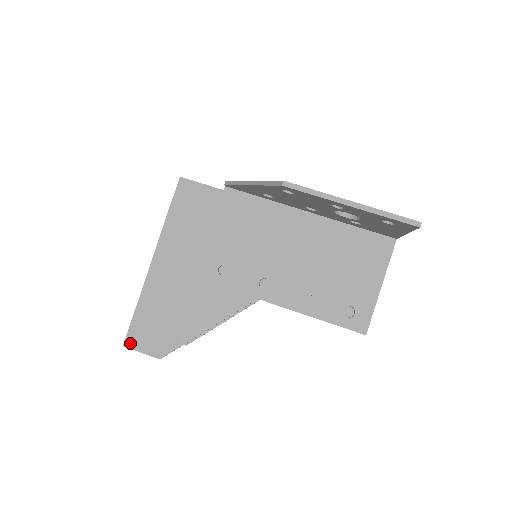
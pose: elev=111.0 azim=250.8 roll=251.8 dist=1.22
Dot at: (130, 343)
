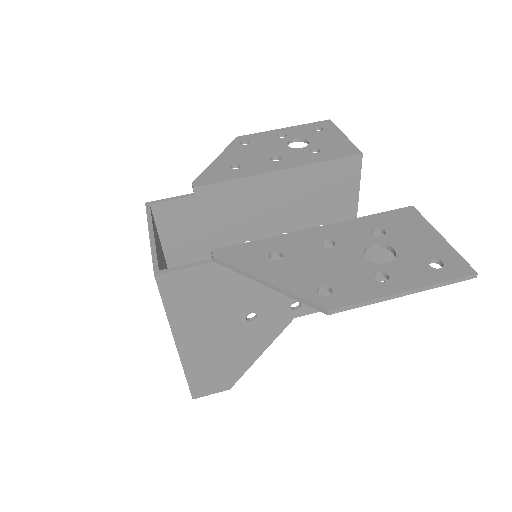
Dot at: (197, 395)
